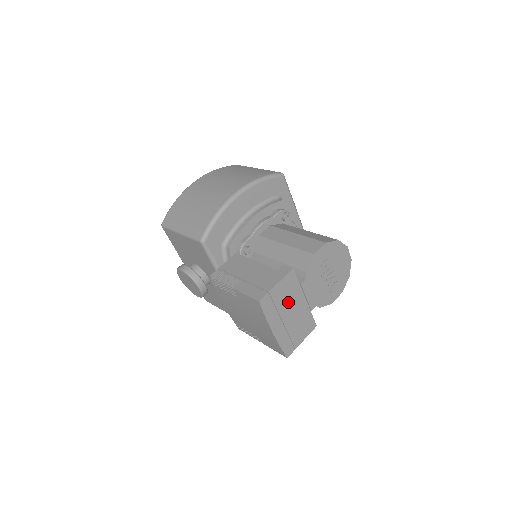
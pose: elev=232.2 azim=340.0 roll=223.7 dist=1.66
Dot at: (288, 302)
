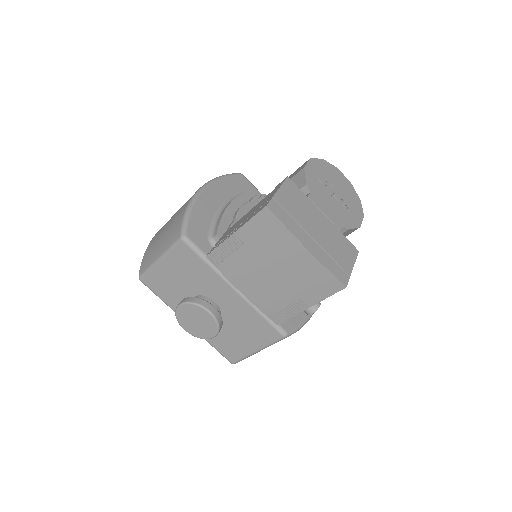
Dot at: (304, 215)
